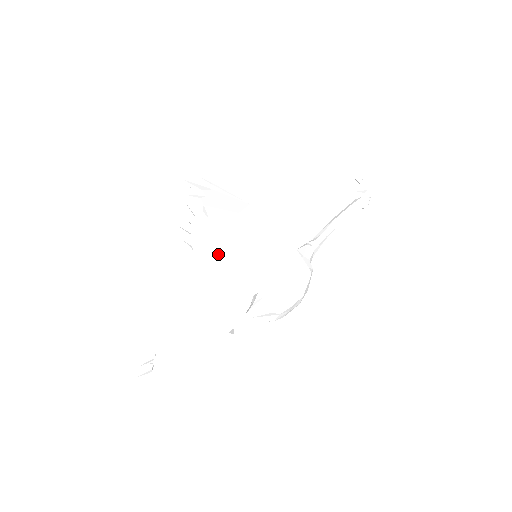
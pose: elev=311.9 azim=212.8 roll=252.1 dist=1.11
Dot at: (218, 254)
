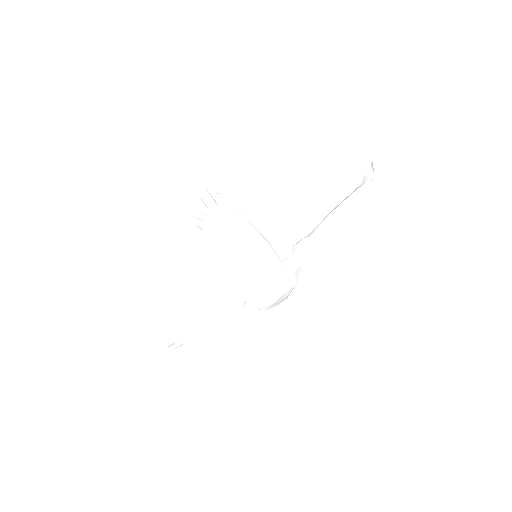
Dot at: occluded
